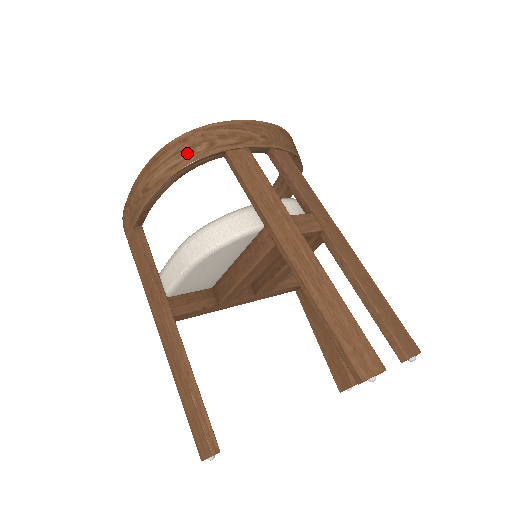
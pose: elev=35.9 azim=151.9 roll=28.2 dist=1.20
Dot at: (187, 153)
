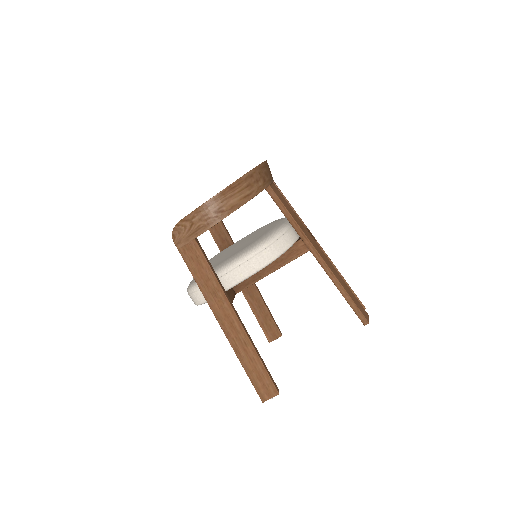
Dot at: (255, 186)
